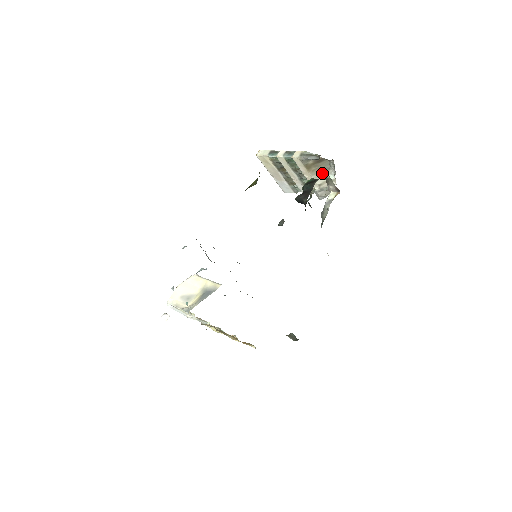
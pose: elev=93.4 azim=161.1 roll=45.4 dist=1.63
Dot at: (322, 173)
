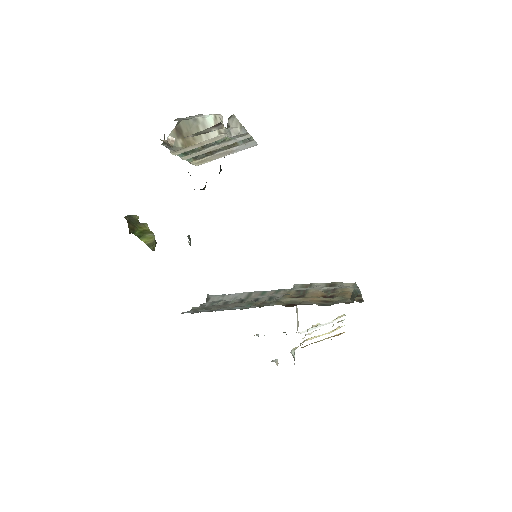
Dot at: (201, 128)
